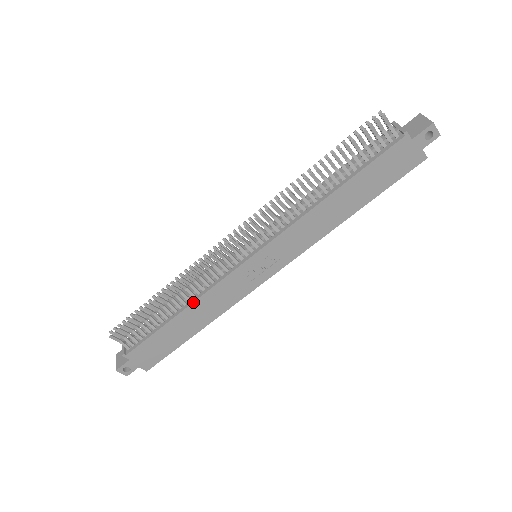
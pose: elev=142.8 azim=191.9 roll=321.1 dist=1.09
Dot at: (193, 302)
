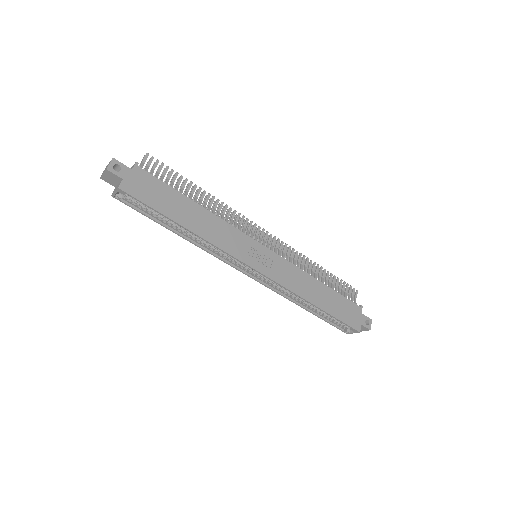
Dot at: (213, 213)
